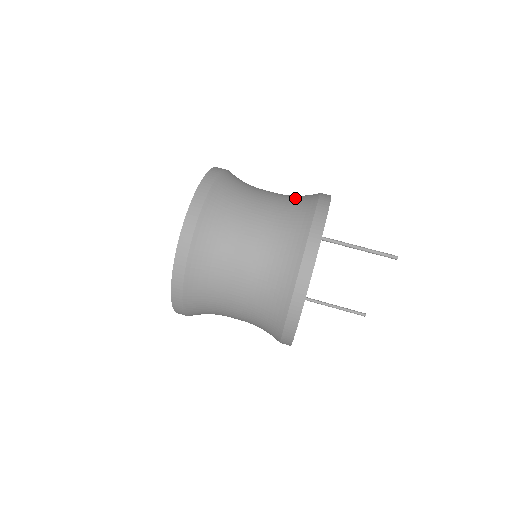
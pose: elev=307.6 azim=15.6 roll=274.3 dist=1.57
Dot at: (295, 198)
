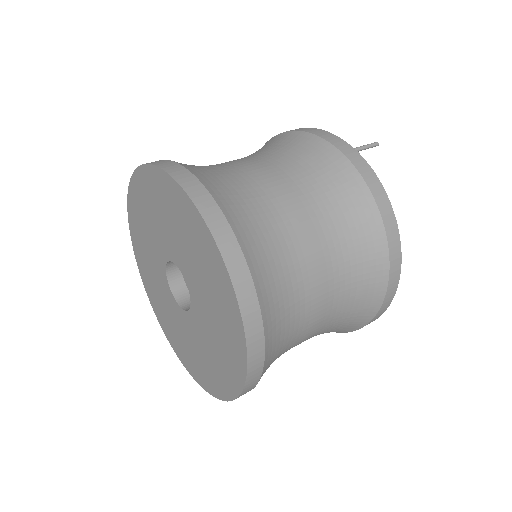
Dot at: occluded
